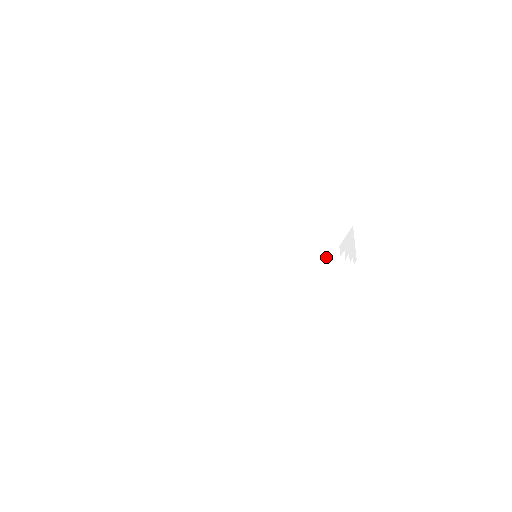
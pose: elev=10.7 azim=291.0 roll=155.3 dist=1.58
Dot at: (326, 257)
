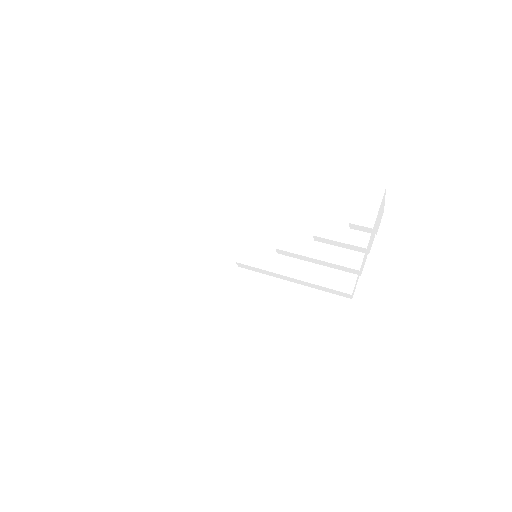
Dot at: (339, 268)
